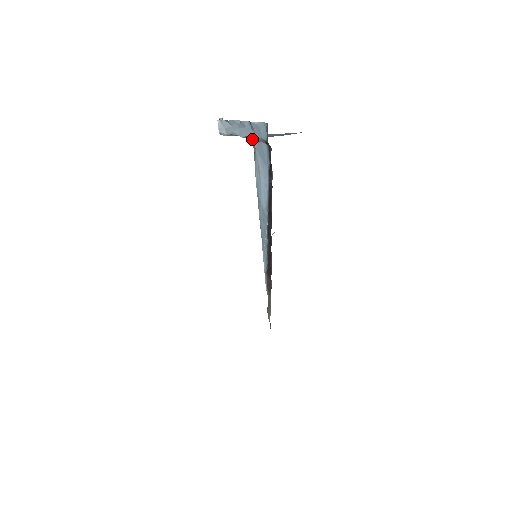
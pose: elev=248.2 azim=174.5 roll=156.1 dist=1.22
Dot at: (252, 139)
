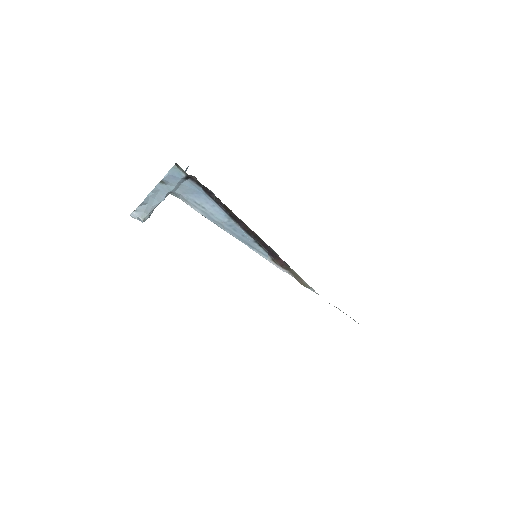
Dot at: (173, 191)
